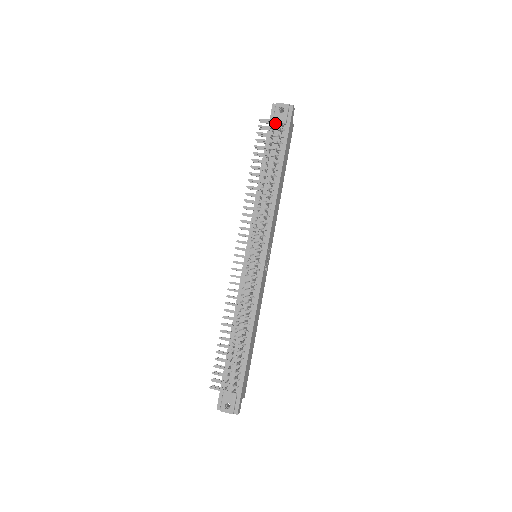
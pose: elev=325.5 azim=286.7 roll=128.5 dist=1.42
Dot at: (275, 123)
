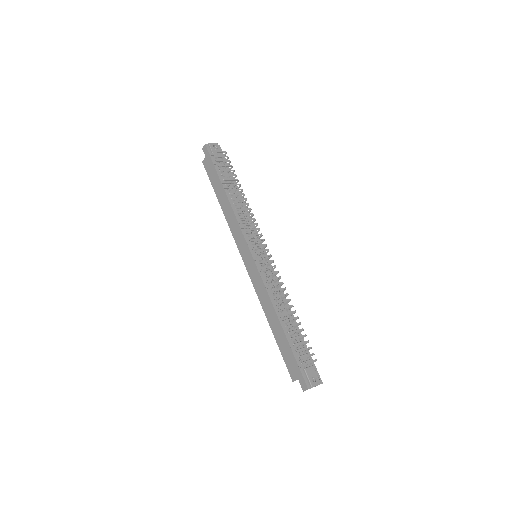
Dot at: (215, 157)
